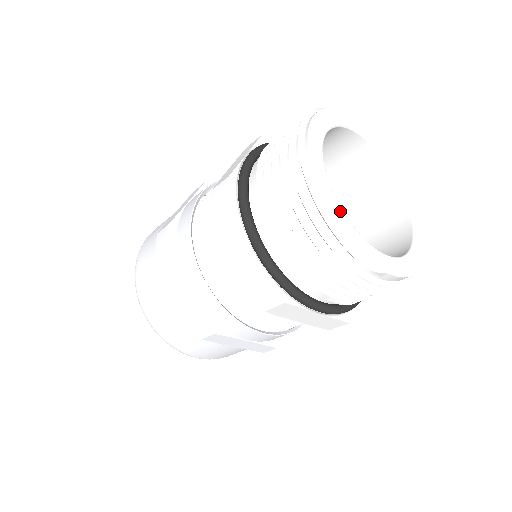
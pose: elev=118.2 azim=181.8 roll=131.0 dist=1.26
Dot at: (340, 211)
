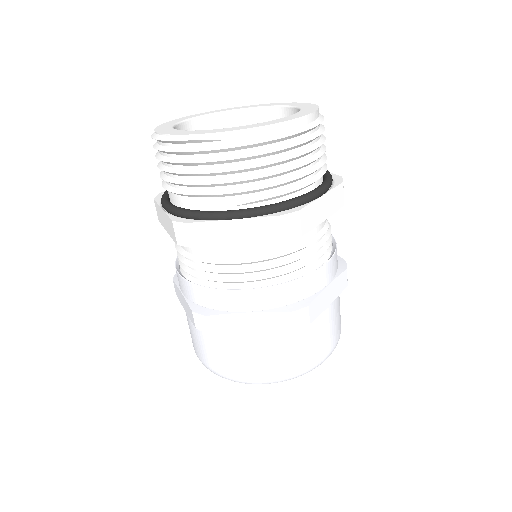
Dot at: (174, 131)
